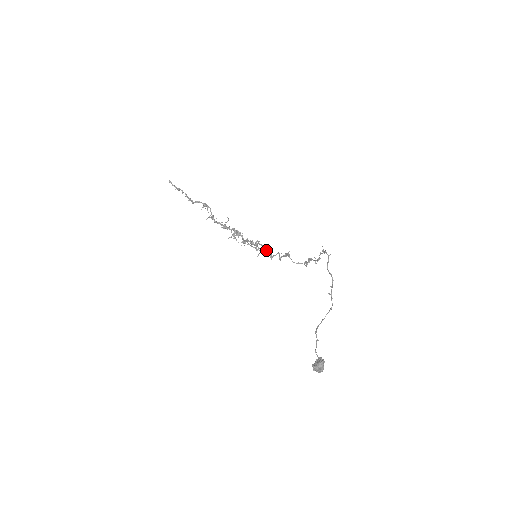
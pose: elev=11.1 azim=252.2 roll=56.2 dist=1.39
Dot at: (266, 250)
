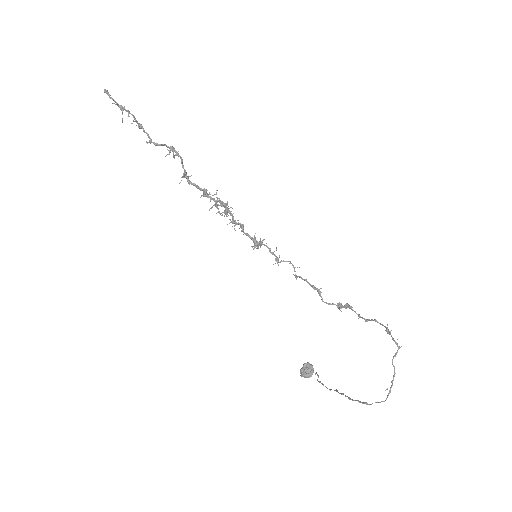
Dot at: (273, 253)
